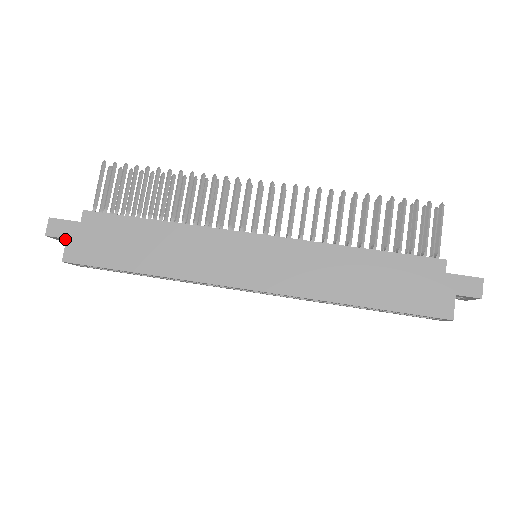
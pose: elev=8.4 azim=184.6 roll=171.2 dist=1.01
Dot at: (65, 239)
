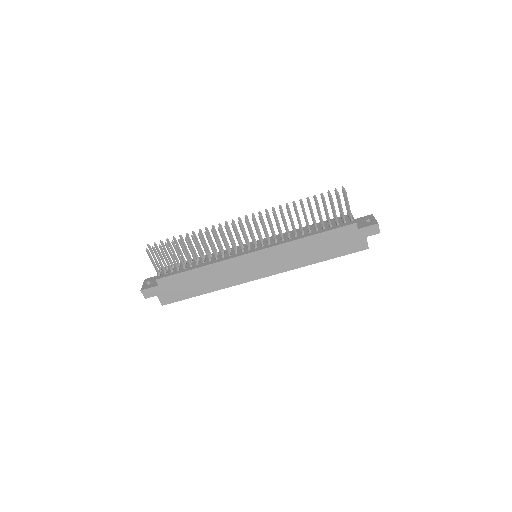
Dot at: (155, 294)
